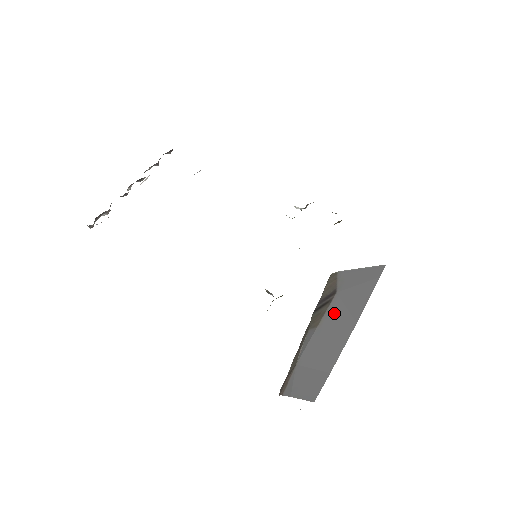
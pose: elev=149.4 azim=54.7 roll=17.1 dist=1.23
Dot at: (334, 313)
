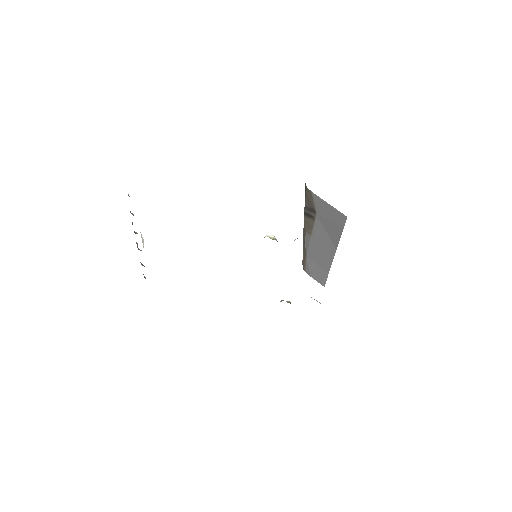
Dot at: (319, 232)
